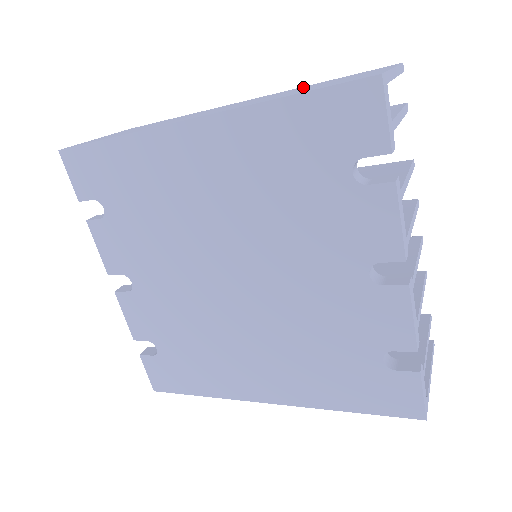
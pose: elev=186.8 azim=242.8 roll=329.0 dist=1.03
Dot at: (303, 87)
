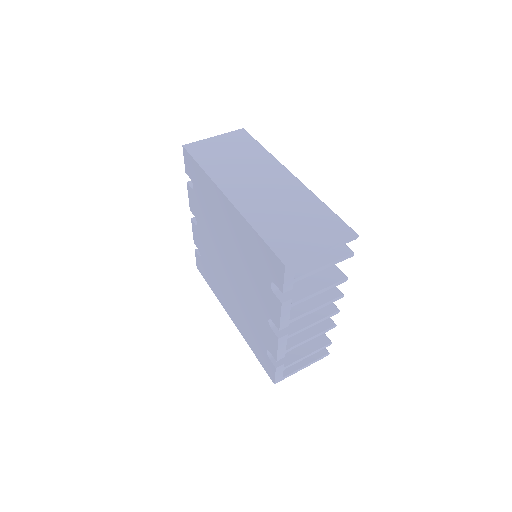
Dot at: (308, 203)
